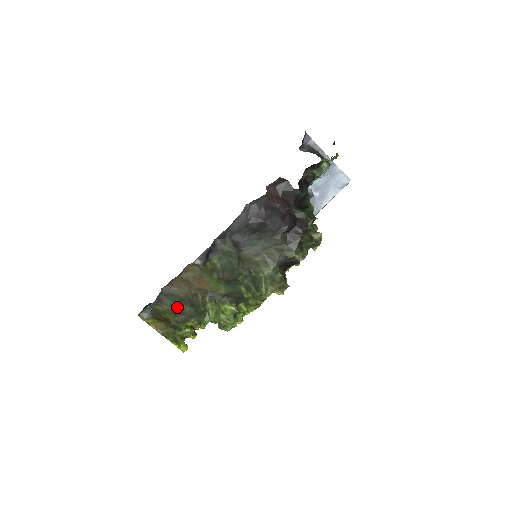
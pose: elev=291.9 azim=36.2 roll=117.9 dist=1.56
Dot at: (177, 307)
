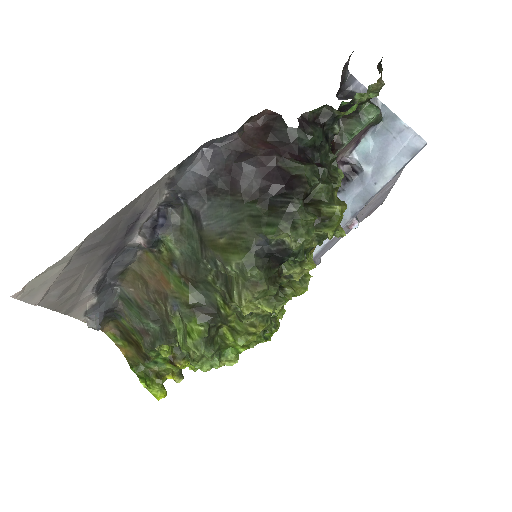
Dot at: (139, 321)
